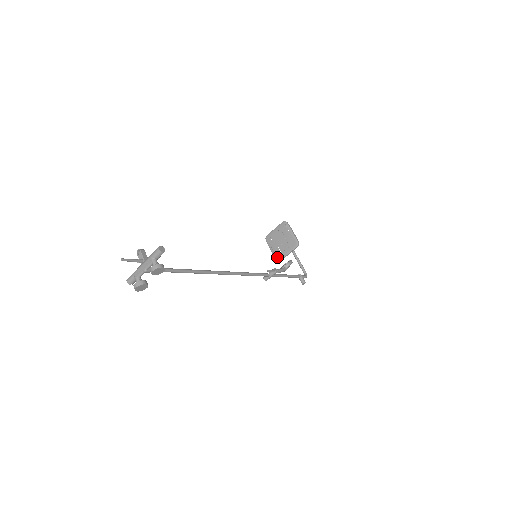
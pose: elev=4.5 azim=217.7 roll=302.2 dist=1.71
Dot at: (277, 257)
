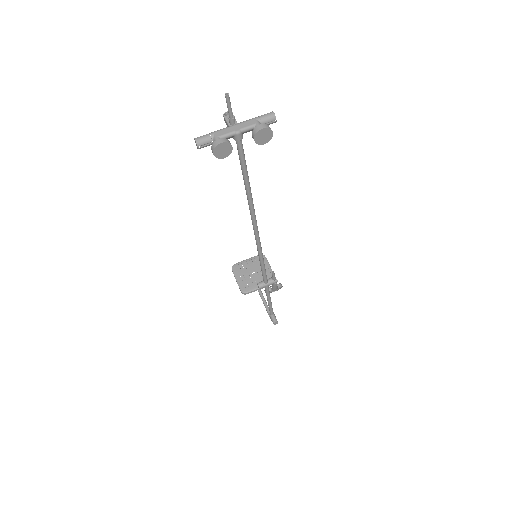
Dot at: (244, 288)
